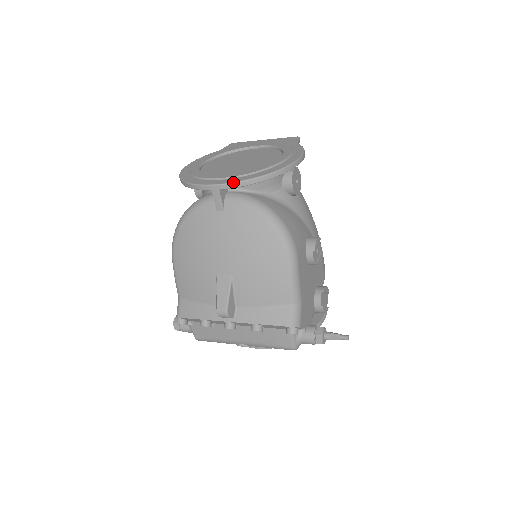
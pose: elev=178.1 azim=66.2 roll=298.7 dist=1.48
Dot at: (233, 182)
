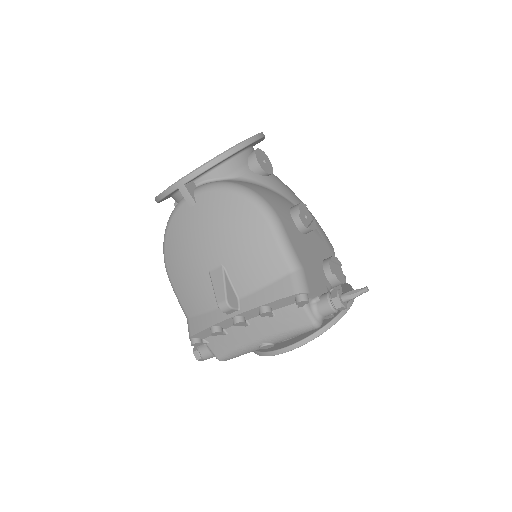
Dot at: (193, 171)
